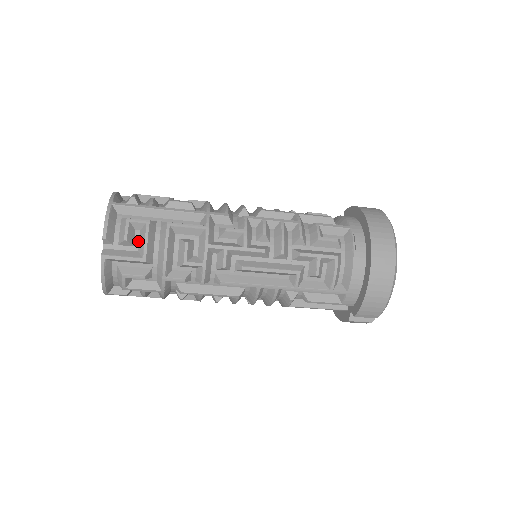
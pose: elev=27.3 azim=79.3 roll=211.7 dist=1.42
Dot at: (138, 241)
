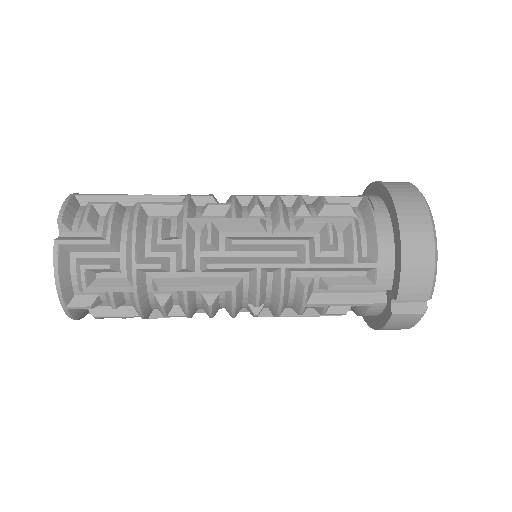
Dot at: (102, 226)
